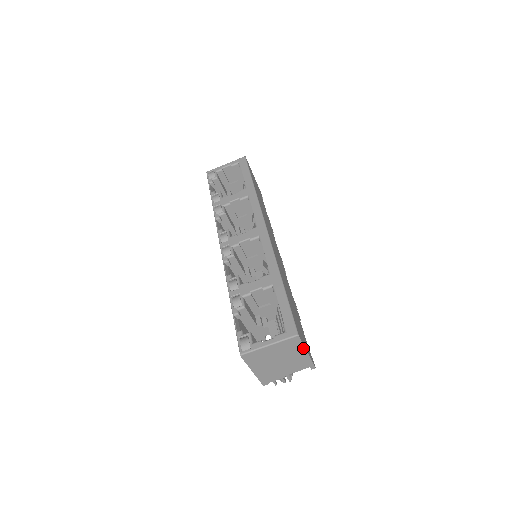
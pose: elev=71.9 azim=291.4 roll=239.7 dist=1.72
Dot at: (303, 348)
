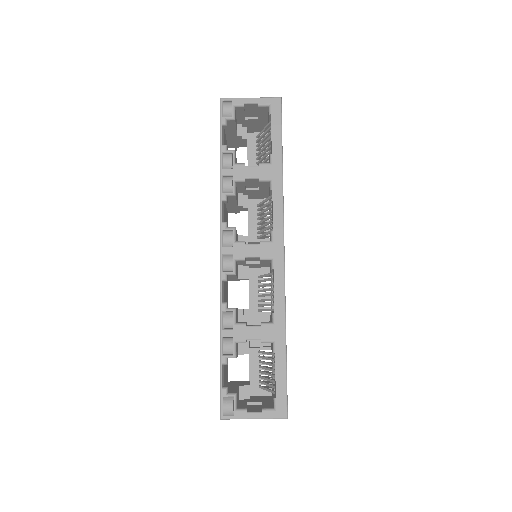
Dot at: occluded
